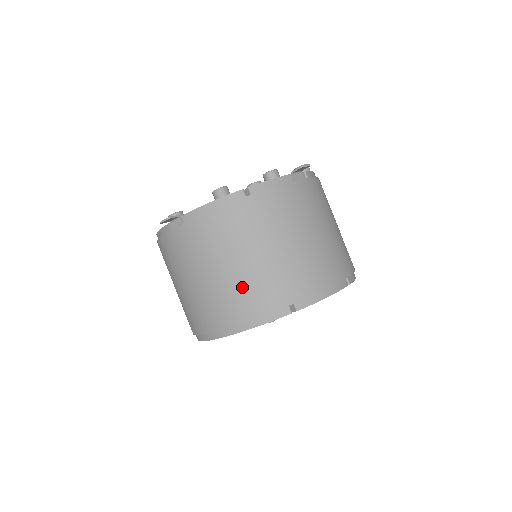
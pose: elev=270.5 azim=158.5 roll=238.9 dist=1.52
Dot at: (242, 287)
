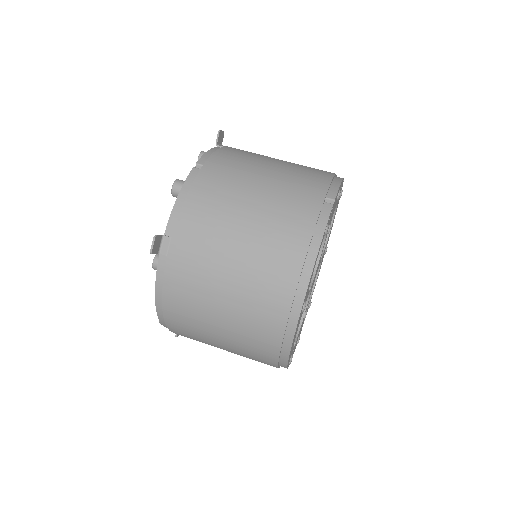
Dot at: (274, 222)
